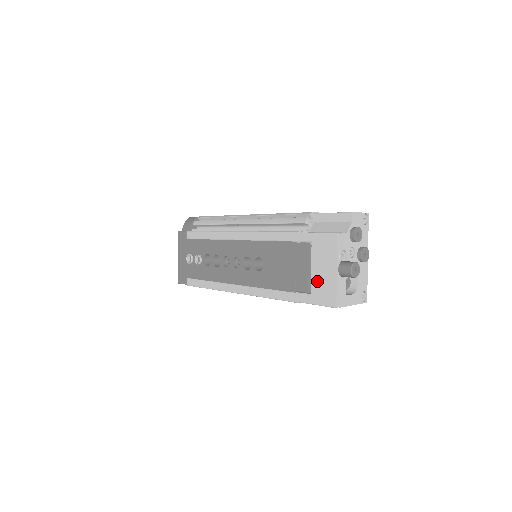
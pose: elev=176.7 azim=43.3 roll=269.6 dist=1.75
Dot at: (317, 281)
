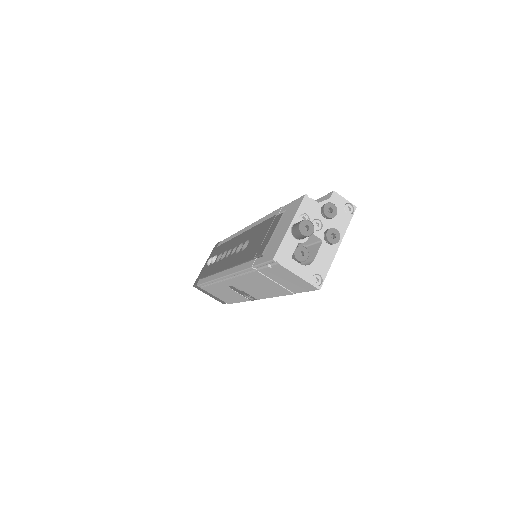
Dot at: (273, 241)
